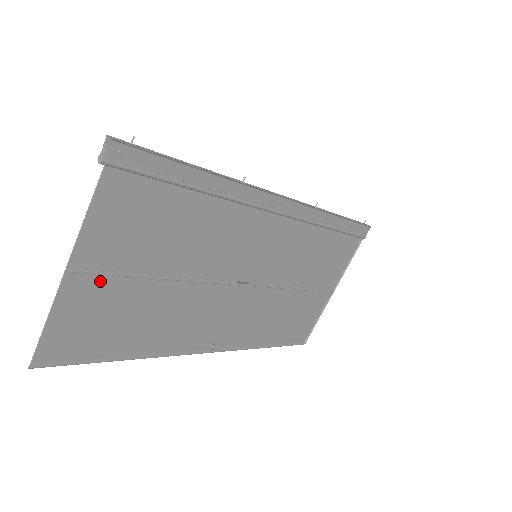
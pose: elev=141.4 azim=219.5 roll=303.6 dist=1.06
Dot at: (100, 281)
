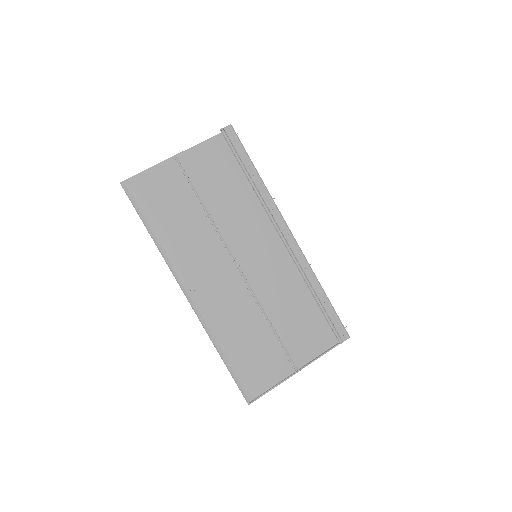
Dot at: (180, 176)
